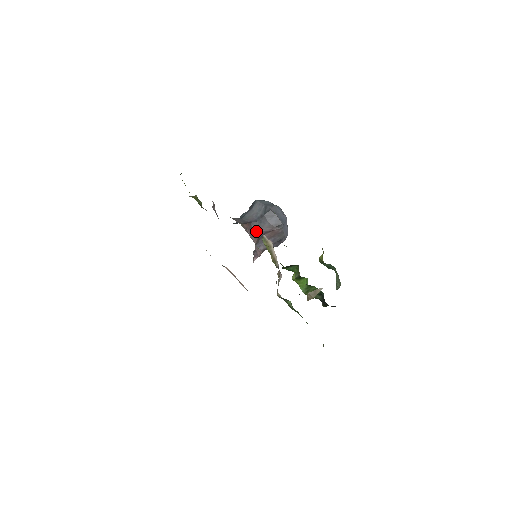
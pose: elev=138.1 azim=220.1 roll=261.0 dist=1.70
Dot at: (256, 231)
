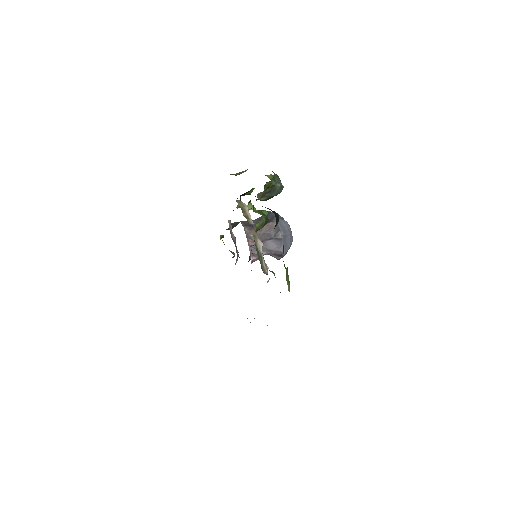
Dot at: (251, 225)
